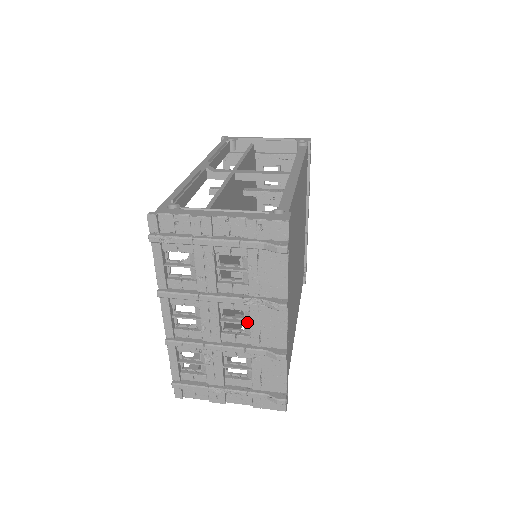
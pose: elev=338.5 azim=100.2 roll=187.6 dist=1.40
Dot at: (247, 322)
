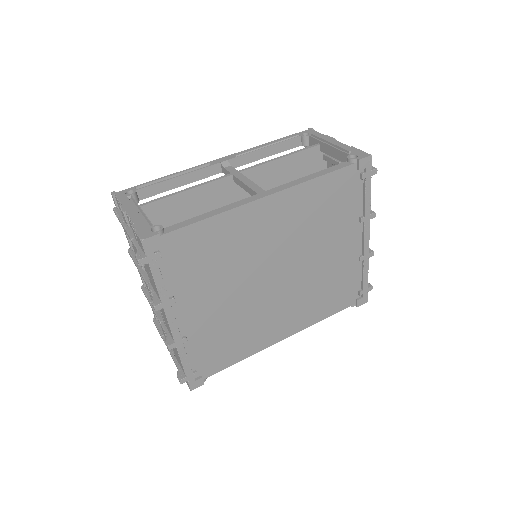
Dot at: occluded
